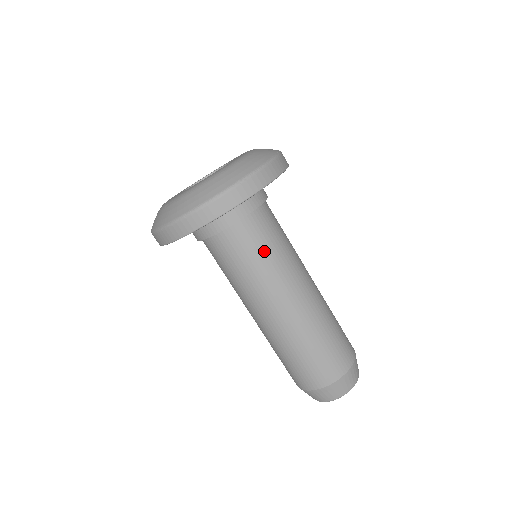
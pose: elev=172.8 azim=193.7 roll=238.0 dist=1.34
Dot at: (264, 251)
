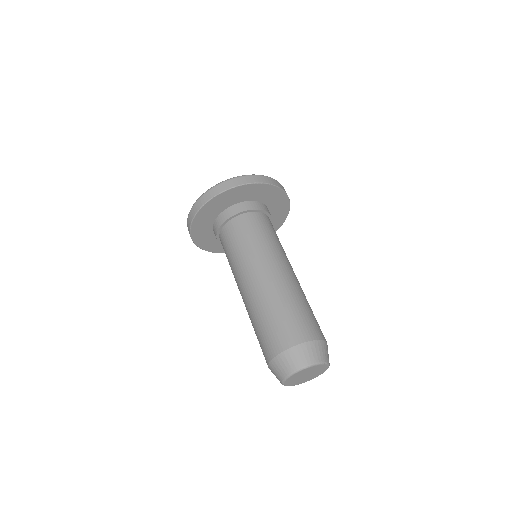
Dot at: (271, 234)
